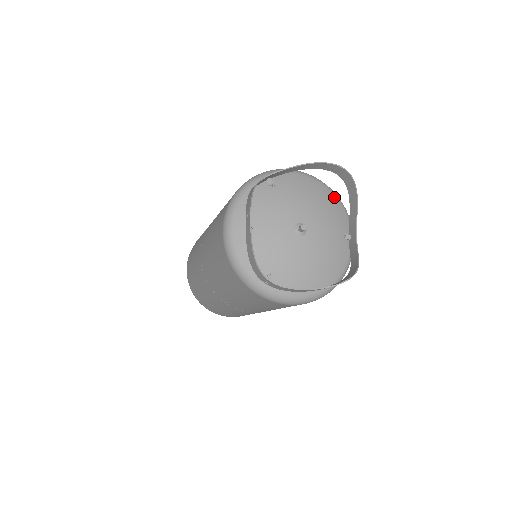
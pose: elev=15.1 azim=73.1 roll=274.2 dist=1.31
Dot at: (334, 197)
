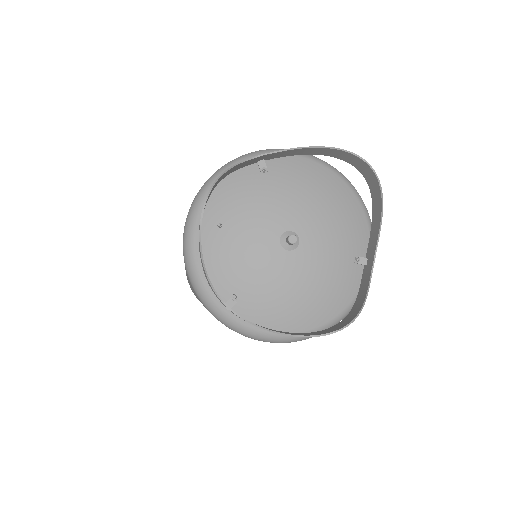
Dot at: (355, 200)
